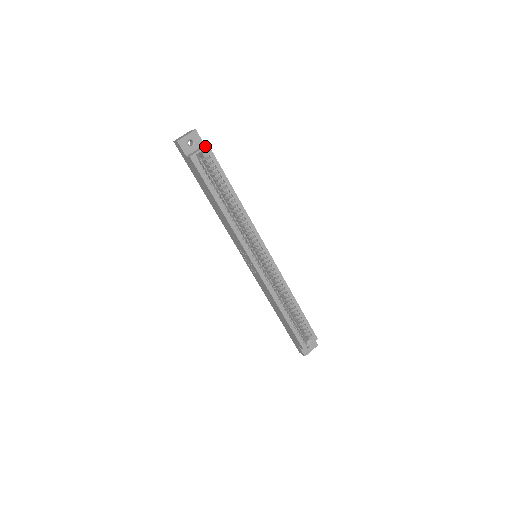
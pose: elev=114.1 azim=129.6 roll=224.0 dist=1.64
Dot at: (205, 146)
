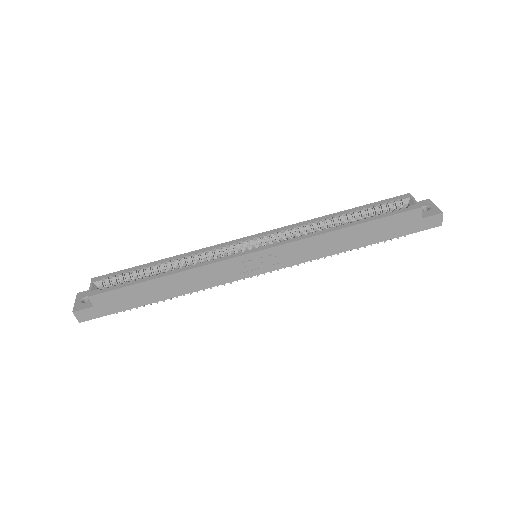
Dot at: occluded
